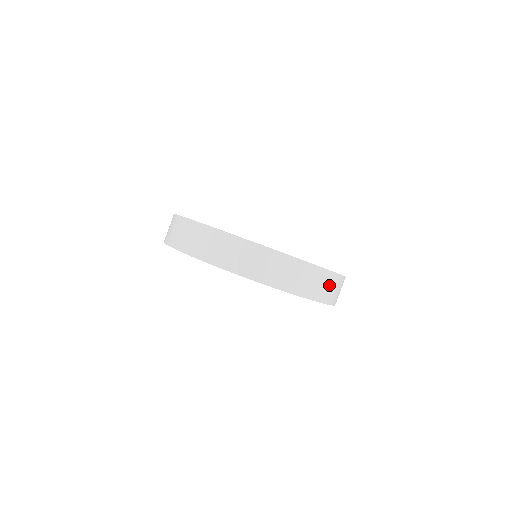
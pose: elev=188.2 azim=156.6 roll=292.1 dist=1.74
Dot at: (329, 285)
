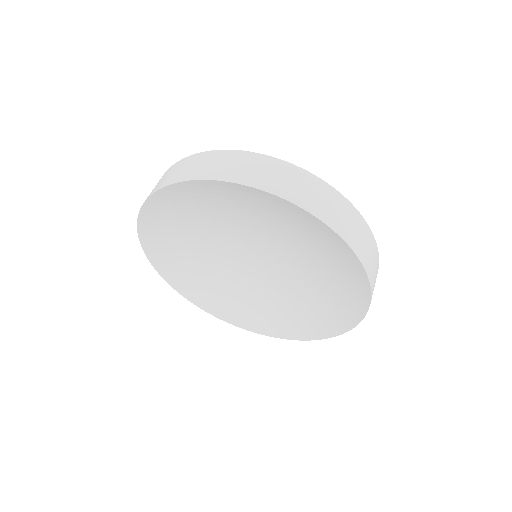
Dot at: (368, 247)
